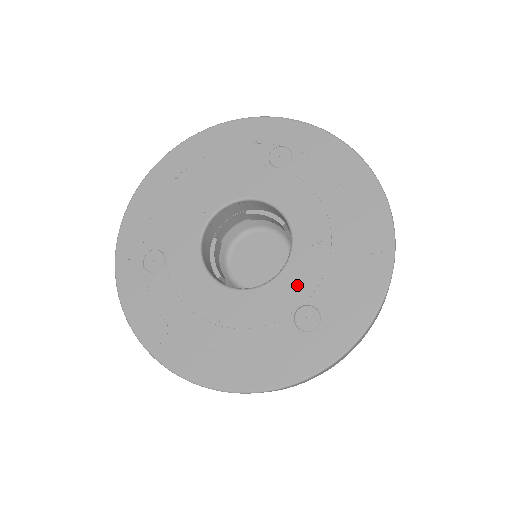
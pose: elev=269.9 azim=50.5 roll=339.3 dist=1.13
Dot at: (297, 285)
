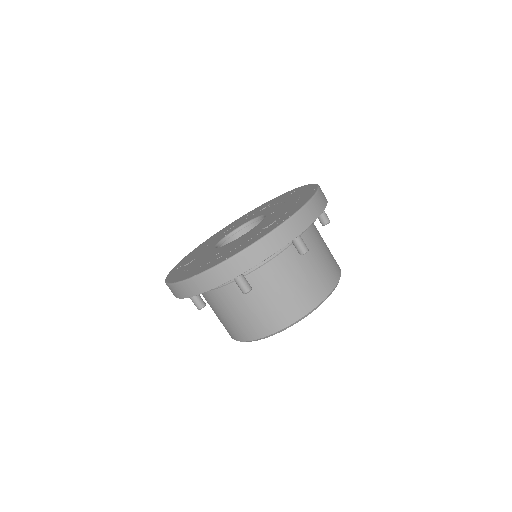
Dot at: (265, 222)
